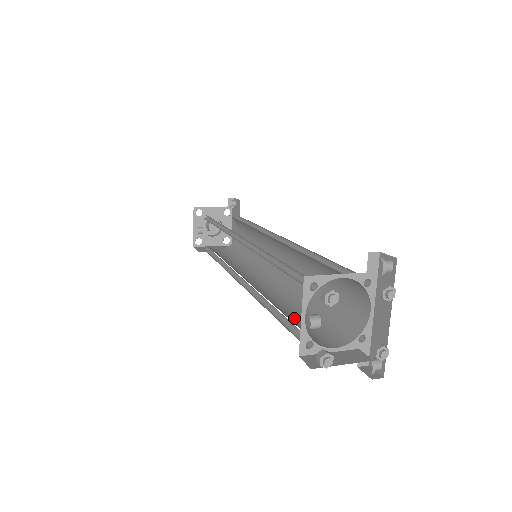
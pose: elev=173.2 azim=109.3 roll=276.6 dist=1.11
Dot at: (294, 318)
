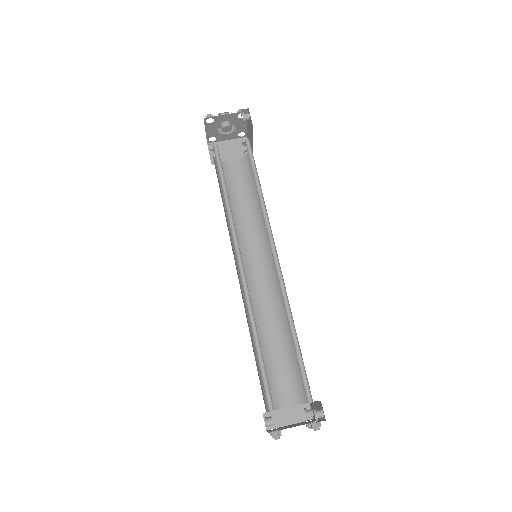
Dot at: (270, 357)
